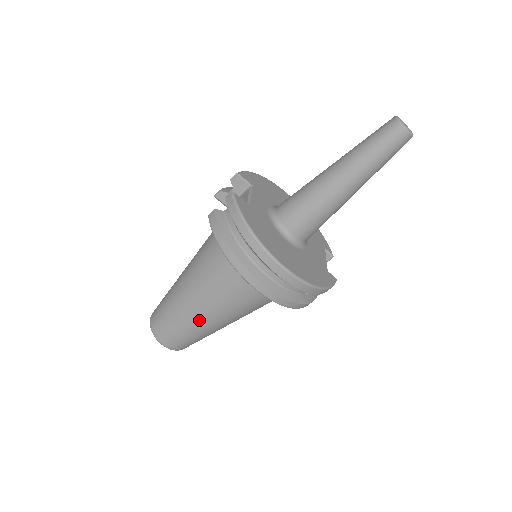
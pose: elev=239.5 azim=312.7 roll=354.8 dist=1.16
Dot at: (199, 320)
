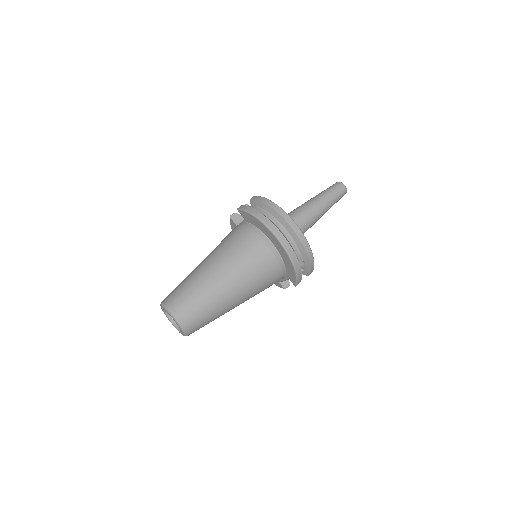
Dot at: (218, 285)
